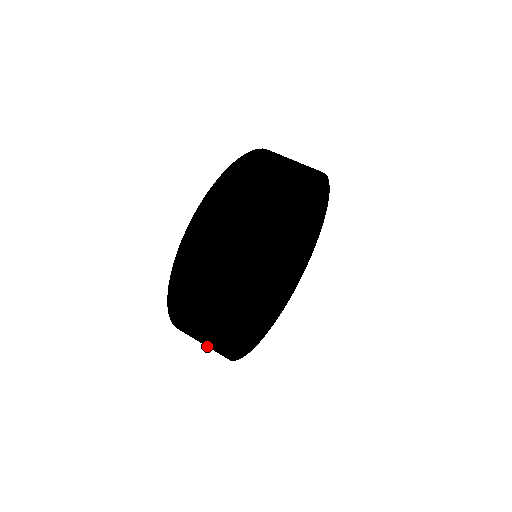
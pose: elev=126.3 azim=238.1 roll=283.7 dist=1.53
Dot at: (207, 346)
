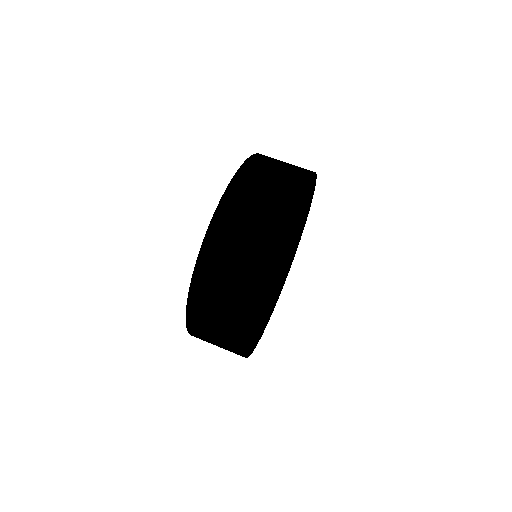
Dot at: occluded
